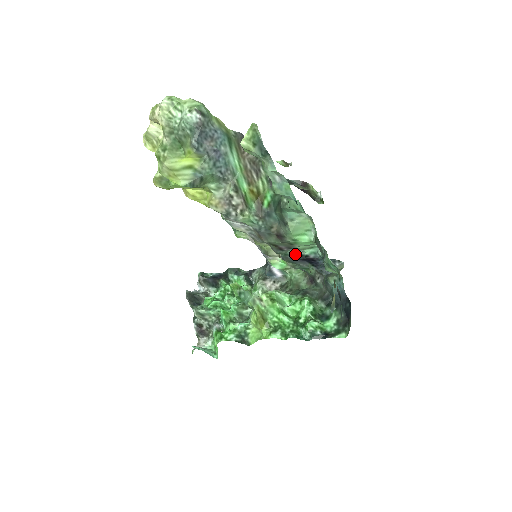
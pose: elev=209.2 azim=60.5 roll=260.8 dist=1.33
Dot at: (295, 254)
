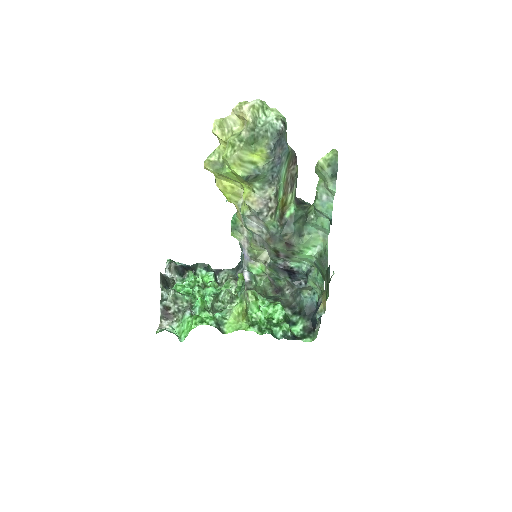
Dot at: (282, 264)
